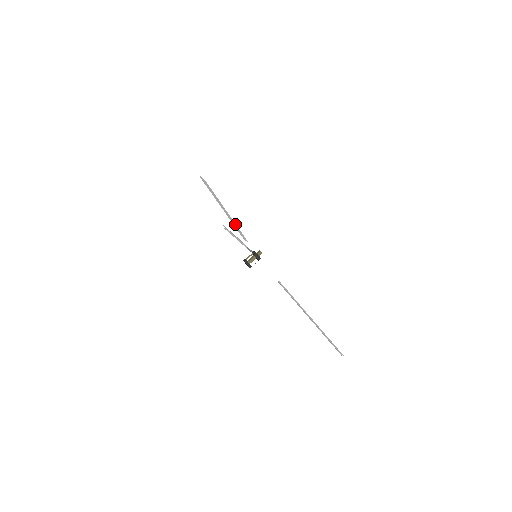
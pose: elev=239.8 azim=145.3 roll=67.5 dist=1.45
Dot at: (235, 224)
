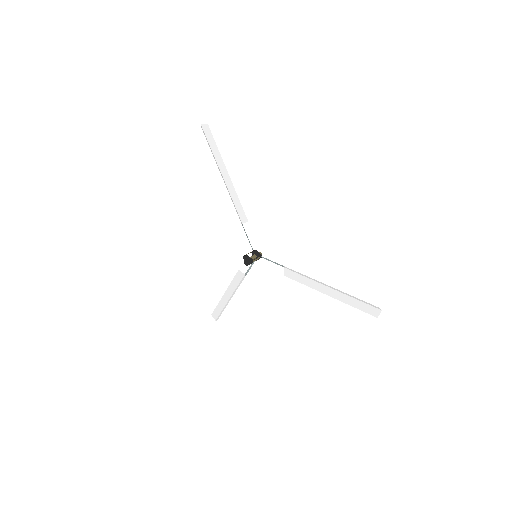
Dot at: (233, 189)
